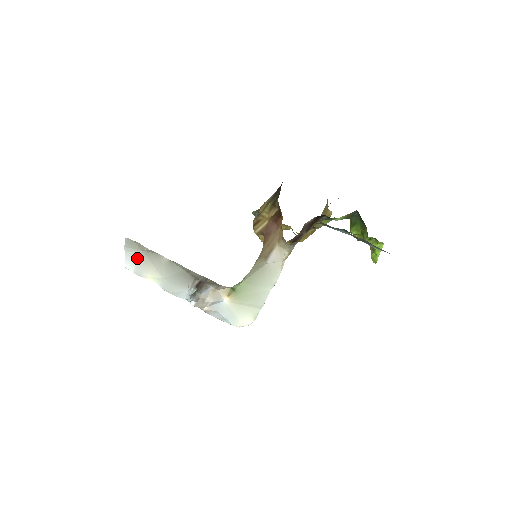
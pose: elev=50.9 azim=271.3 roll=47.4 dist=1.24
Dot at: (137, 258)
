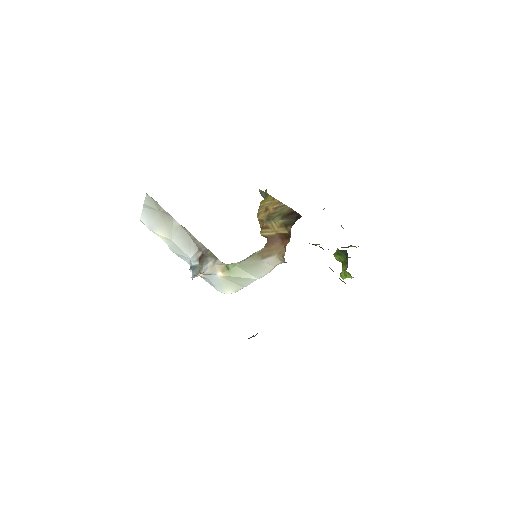
Dot at: (153, 216)
